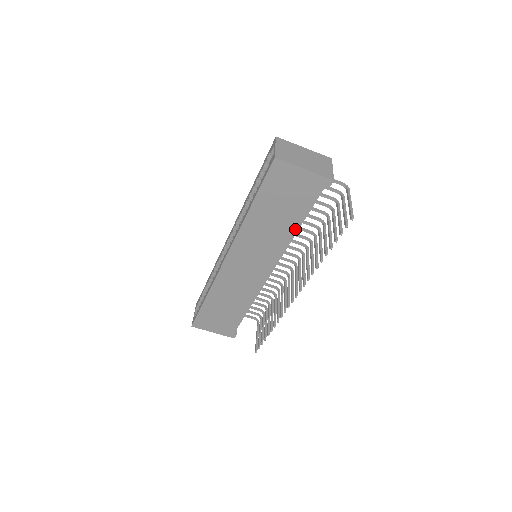
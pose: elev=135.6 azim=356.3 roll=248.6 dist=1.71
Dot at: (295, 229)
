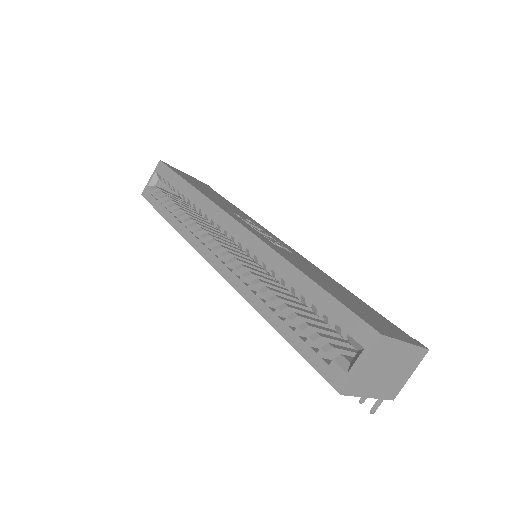
Dot at: occluded
